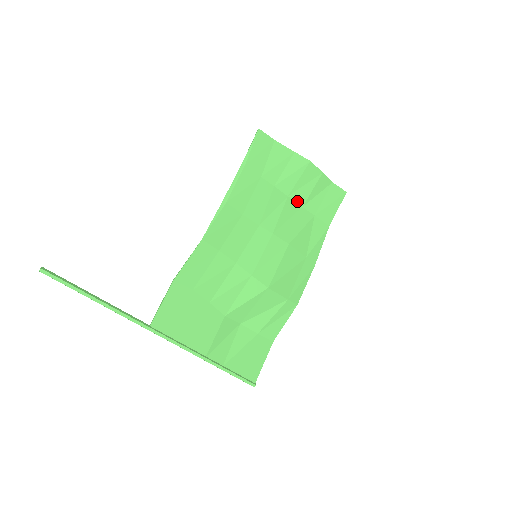
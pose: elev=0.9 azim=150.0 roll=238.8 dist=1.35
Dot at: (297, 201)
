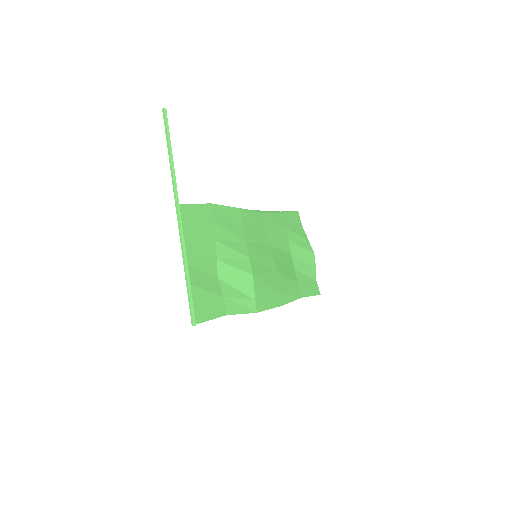
Dot at: (294, 263)
